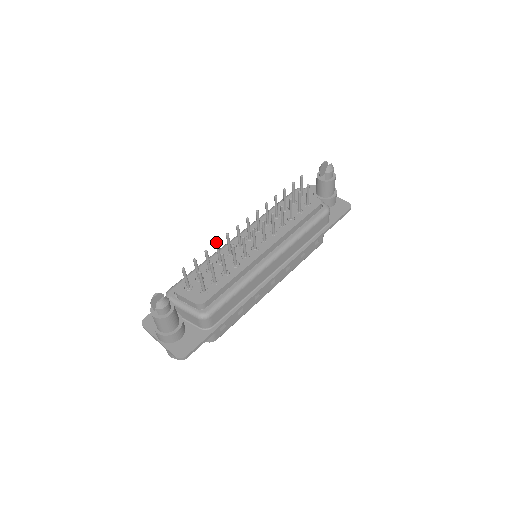
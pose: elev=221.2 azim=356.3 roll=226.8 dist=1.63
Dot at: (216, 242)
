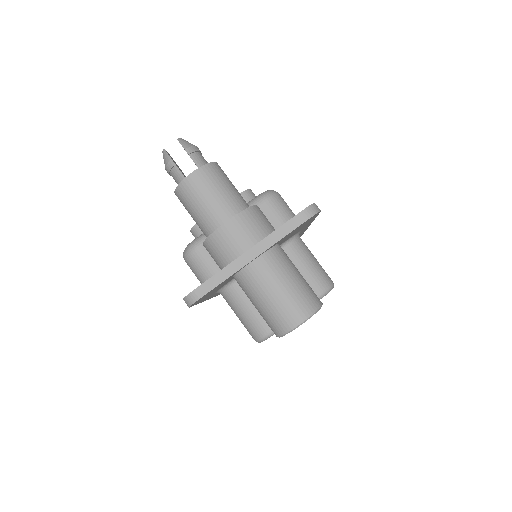
Dot at: occluded
